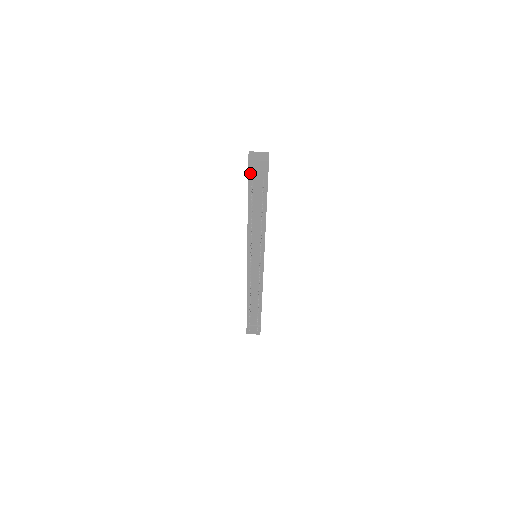
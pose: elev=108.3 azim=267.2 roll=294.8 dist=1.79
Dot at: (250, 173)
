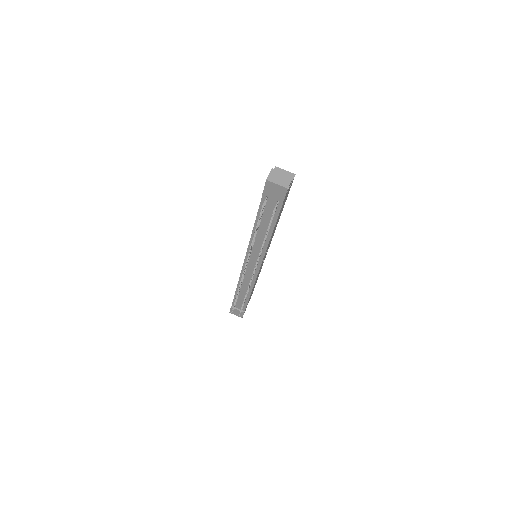
Dot at: (266, 191)
